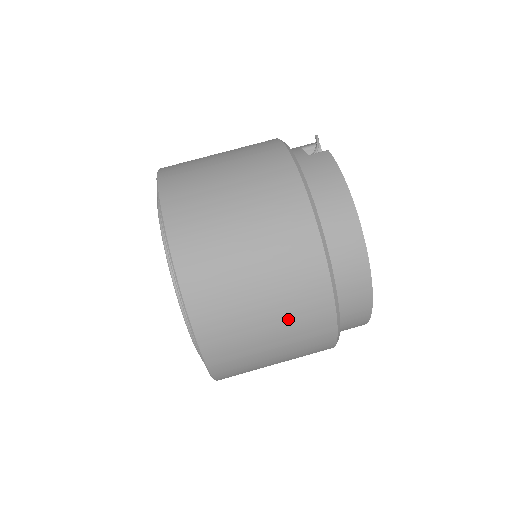
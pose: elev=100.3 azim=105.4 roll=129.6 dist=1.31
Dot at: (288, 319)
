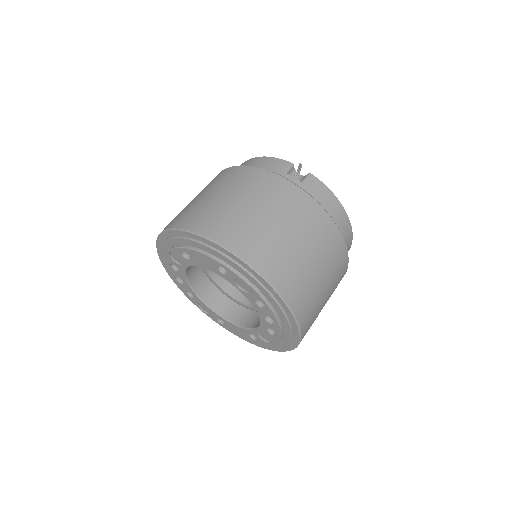
Dot at: occluded
